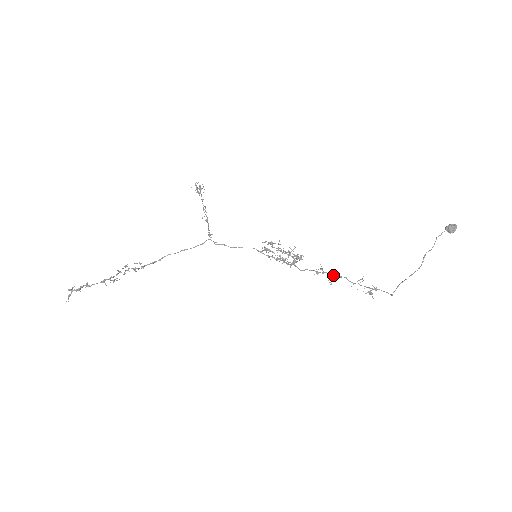
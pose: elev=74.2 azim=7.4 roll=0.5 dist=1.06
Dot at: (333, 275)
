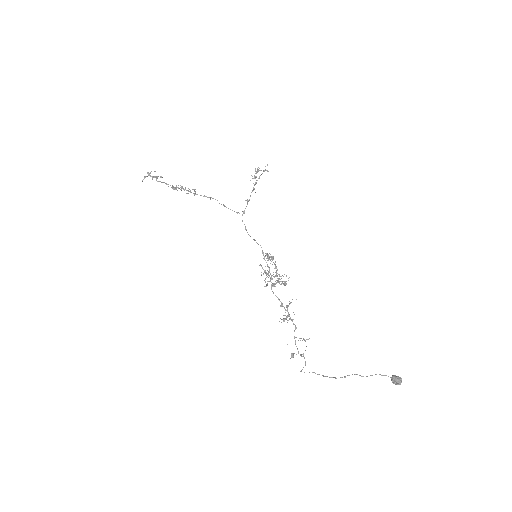
Dot at: (290, 317)
